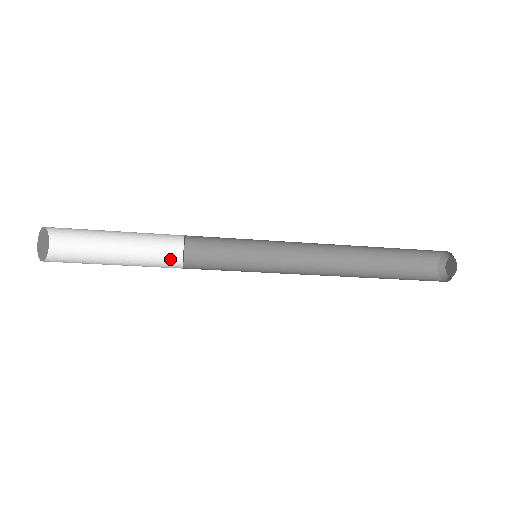
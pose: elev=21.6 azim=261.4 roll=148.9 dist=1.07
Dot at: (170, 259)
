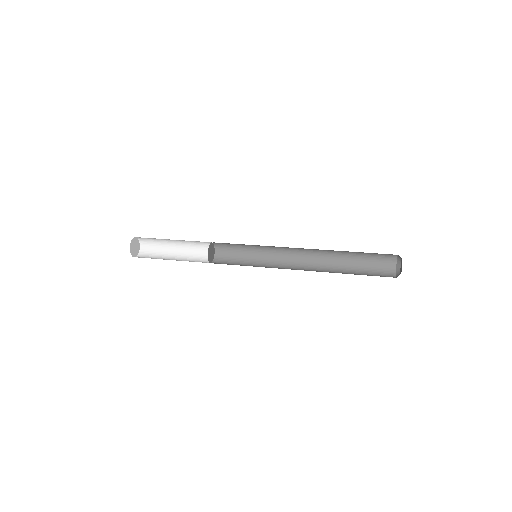
Dot at: (206, 253)
